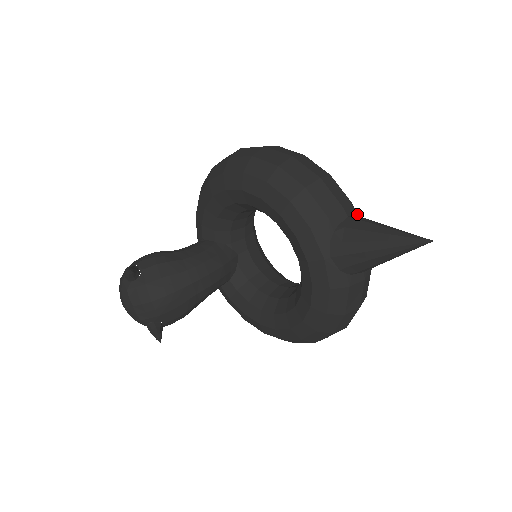
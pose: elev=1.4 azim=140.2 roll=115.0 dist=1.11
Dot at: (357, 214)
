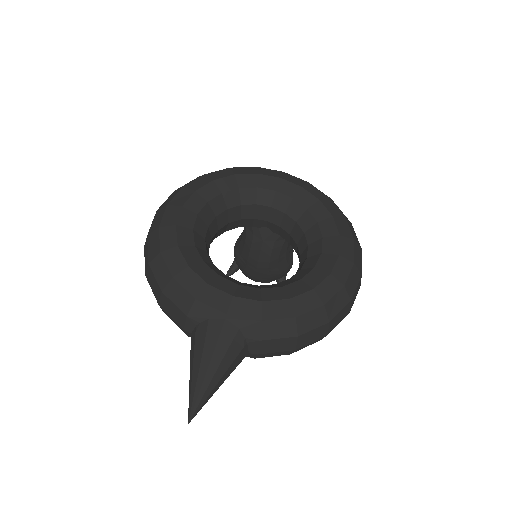
Dot at: (198, 320)
